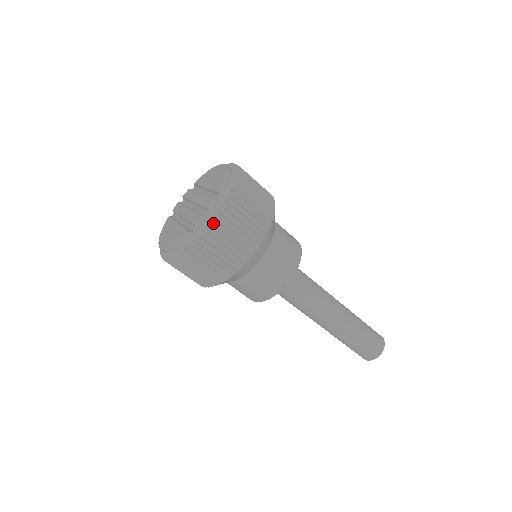
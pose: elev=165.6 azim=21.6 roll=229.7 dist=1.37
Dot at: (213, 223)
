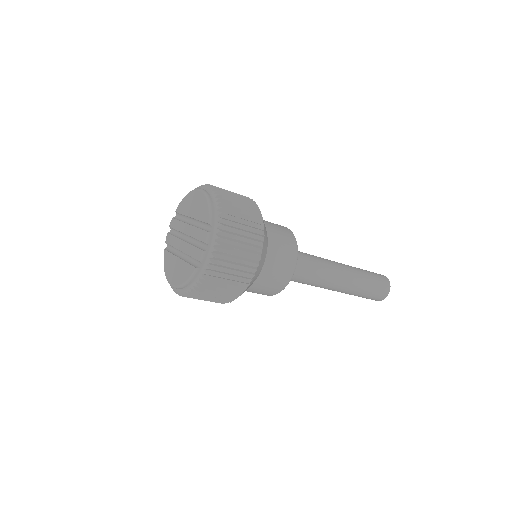
Dot at: (215, 253)
